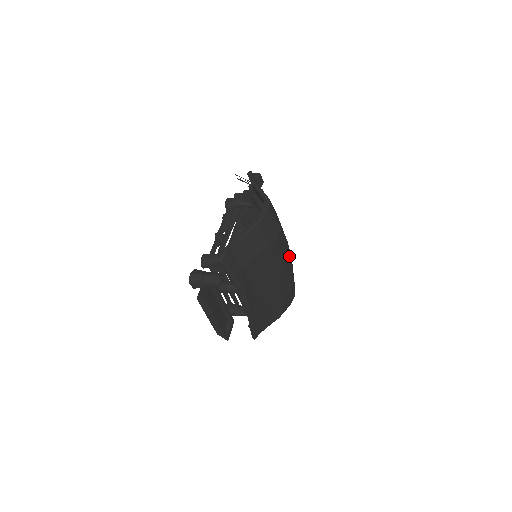
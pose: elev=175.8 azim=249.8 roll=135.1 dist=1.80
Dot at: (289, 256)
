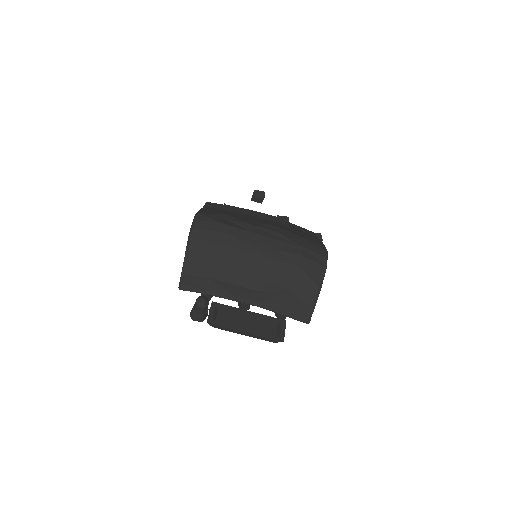
Dot at: (268, 233)
